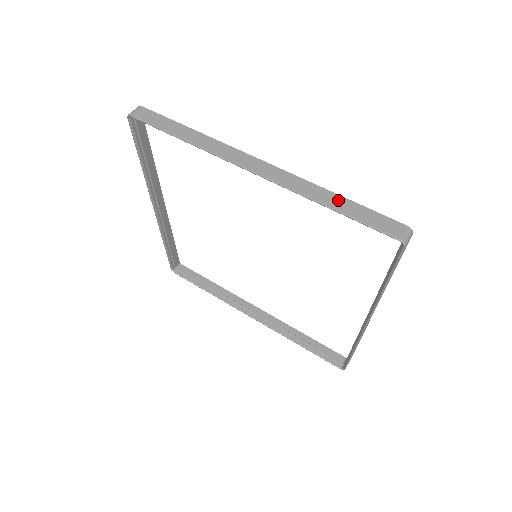
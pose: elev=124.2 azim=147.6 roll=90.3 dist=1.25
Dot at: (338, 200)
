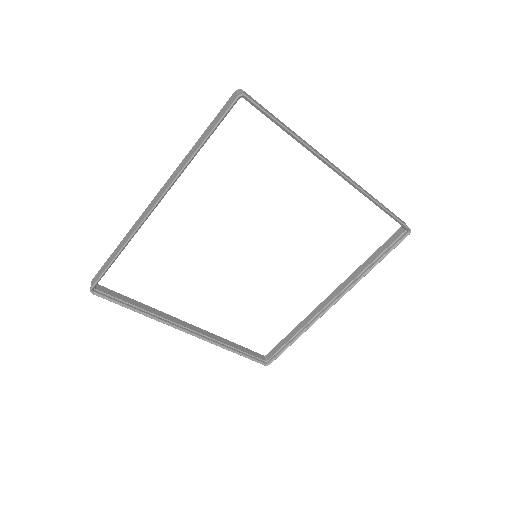
Dot at: (379, 202)
